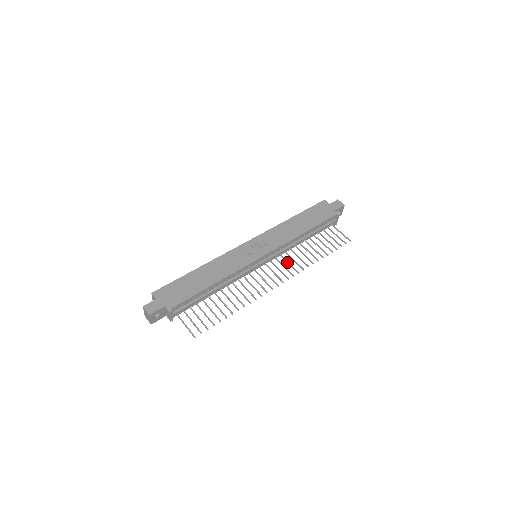
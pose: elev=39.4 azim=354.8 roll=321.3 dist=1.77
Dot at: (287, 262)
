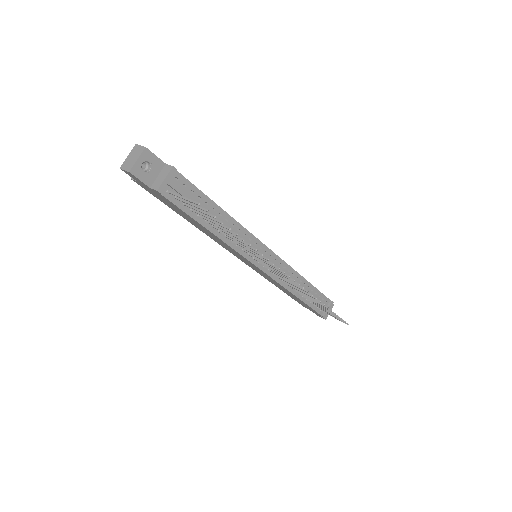
Dot at: (290, 283)
